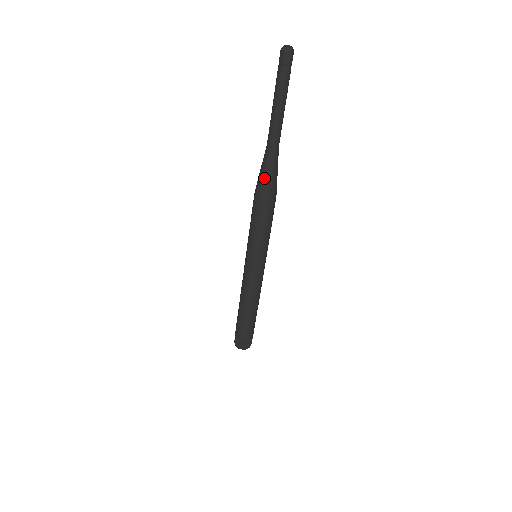
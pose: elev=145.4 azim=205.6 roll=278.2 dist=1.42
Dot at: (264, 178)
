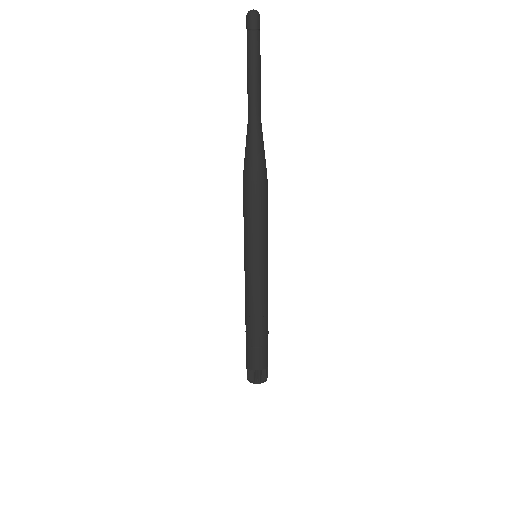
Dot at: (258, 155)
